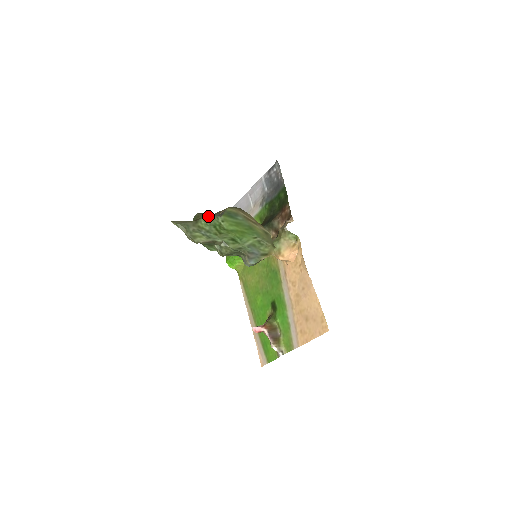
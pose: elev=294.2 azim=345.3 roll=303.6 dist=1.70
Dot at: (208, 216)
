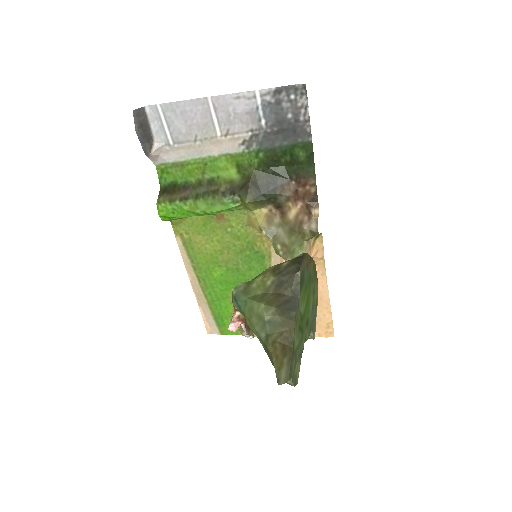
Dot at: (296, 318)
